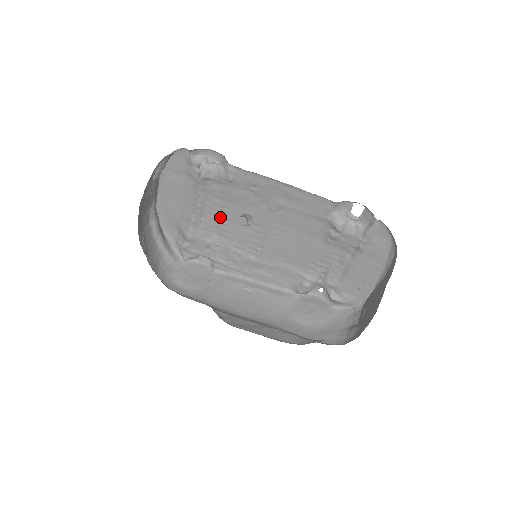
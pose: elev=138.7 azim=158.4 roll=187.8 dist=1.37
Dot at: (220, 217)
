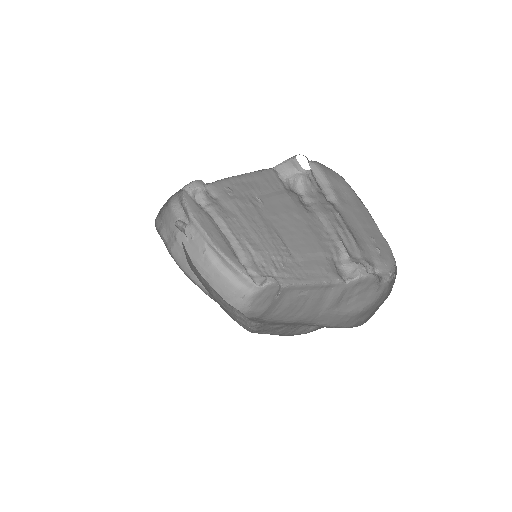
Dot at: (243, 234)
